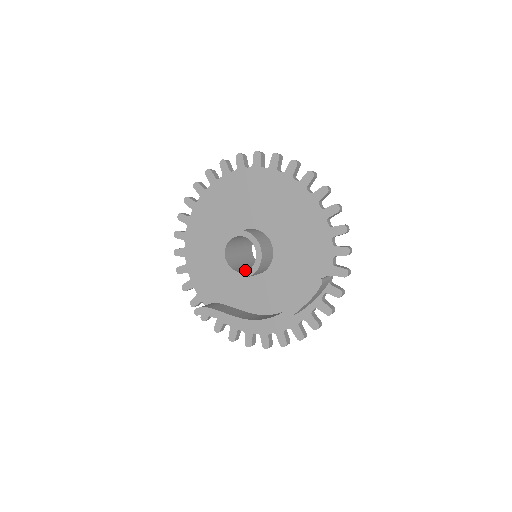
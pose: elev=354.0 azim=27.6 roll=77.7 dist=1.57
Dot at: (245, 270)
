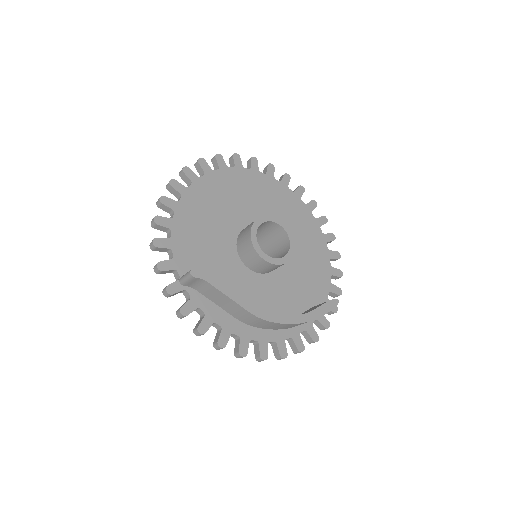
Dot at: occluded
